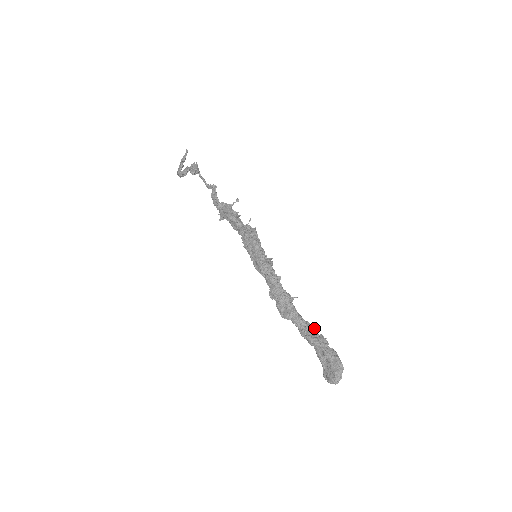
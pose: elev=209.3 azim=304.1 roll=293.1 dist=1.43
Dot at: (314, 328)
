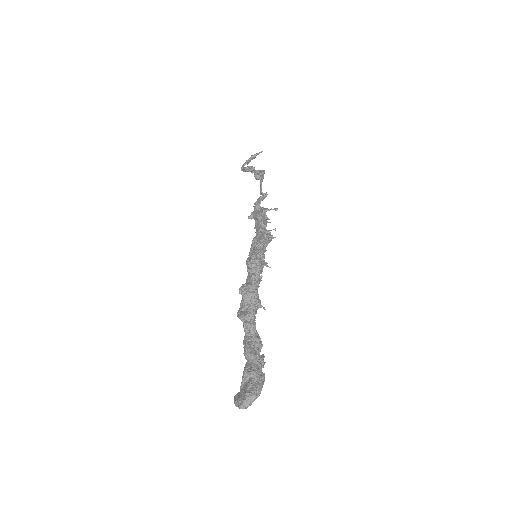
Dot at: (260, 343)
